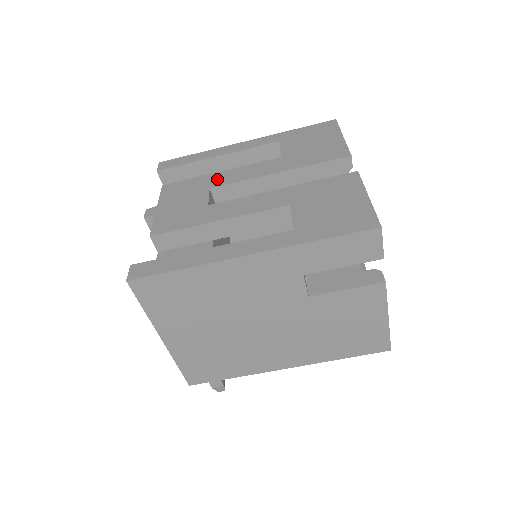
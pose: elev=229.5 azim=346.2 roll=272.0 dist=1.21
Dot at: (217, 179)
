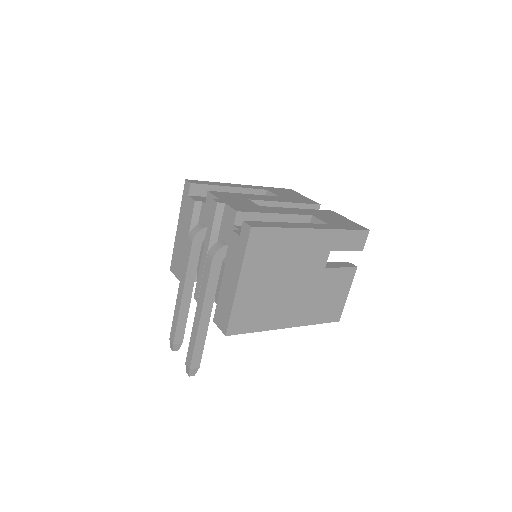
Dot at: (248, 196)
